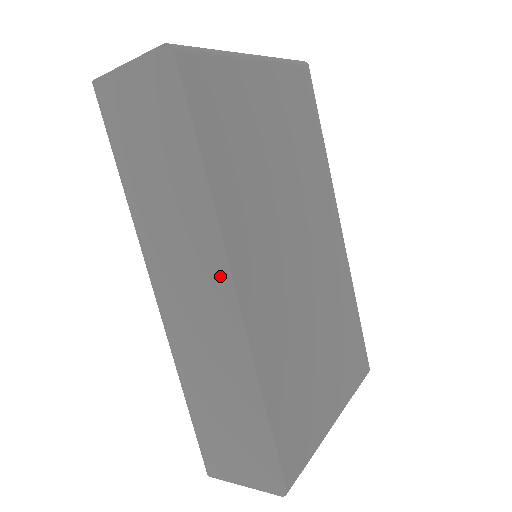
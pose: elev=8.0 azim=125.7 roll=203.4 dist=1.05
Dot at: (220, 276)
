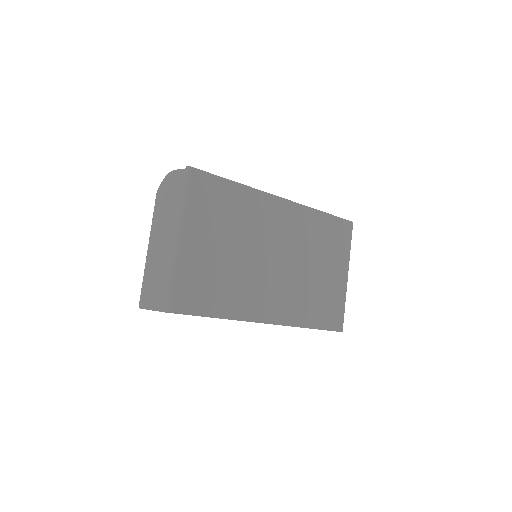
Dot at: occluded
